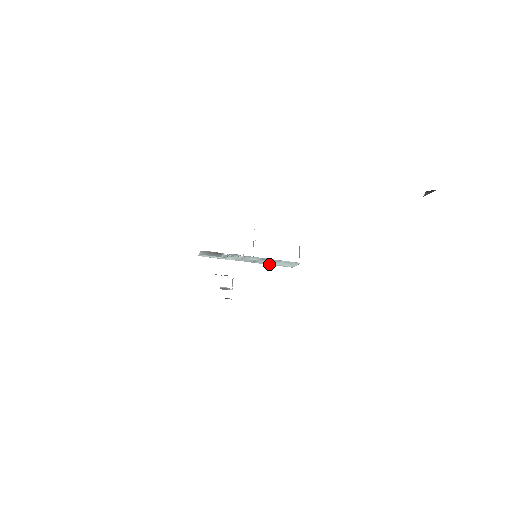
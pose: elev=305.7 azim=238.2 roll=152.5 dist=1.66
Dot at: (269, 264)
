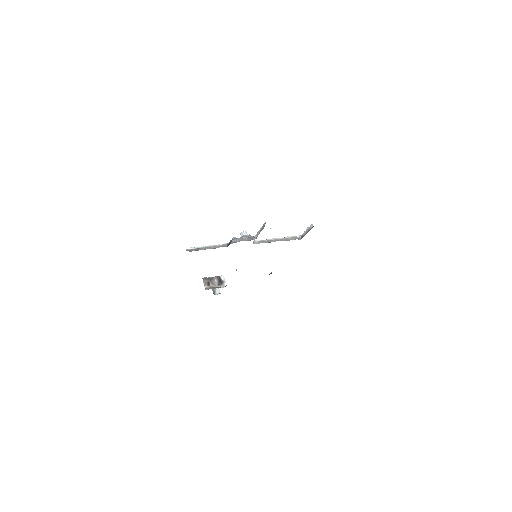
Dot at: occluded
